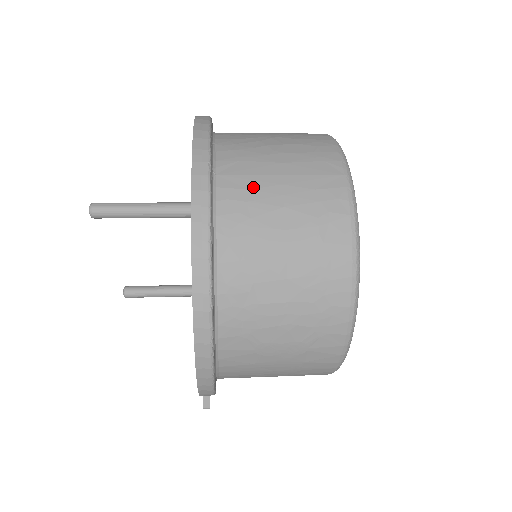
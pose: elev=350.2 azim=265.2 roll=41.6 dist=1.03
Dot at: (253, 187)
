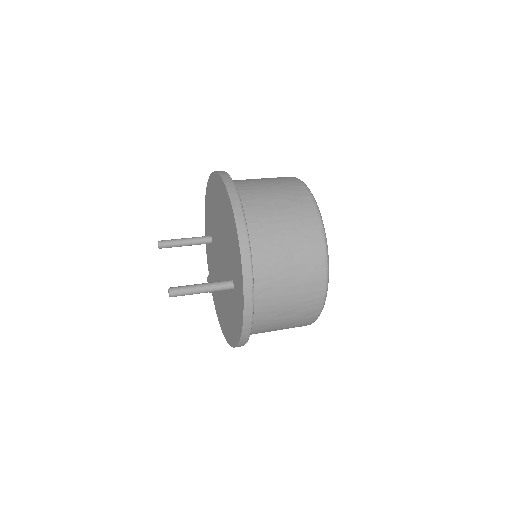
Dot at: (273, 304)
